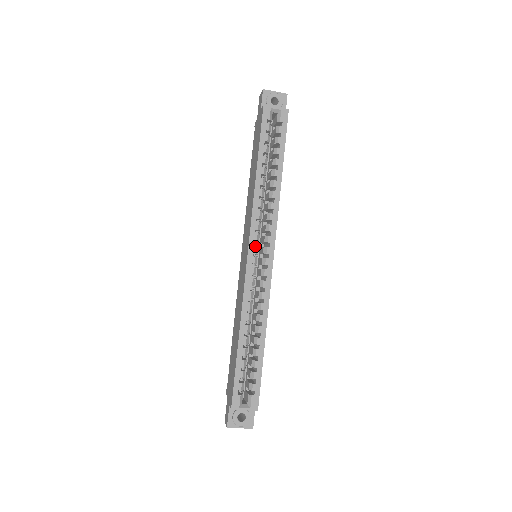
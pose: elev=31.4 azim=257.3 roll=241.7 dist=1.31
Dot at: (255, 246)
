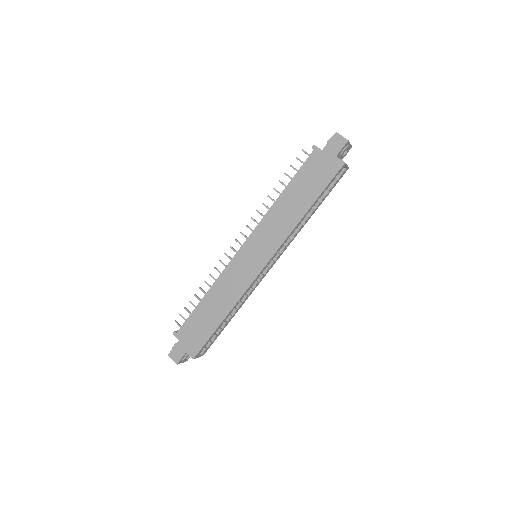
Dot at: occluded
